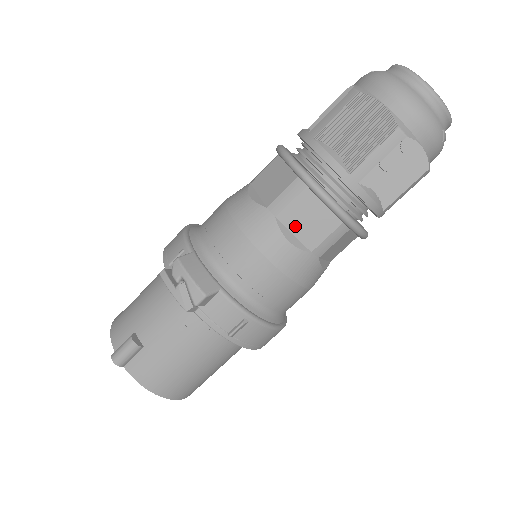
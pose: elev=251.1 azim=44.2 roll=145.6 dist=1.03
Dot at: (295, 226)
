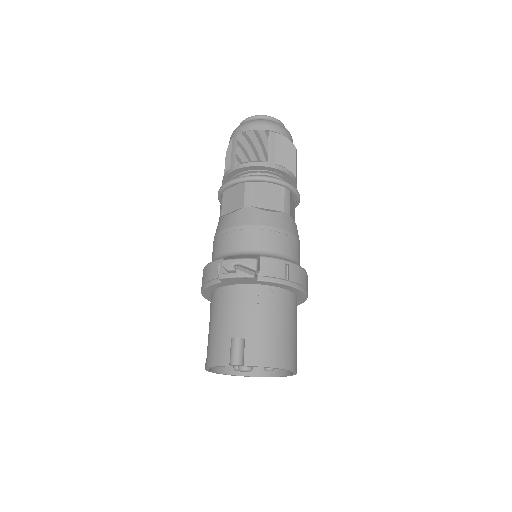
Dot at: (265, 204)
